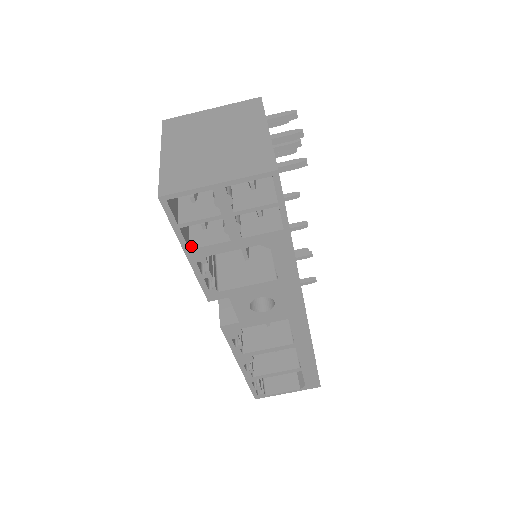
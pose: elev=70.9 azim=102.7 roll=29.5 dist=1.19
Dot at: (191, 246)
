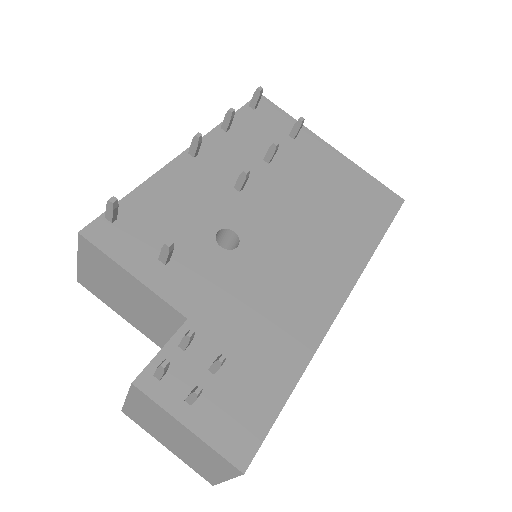
Dot at: occluded
